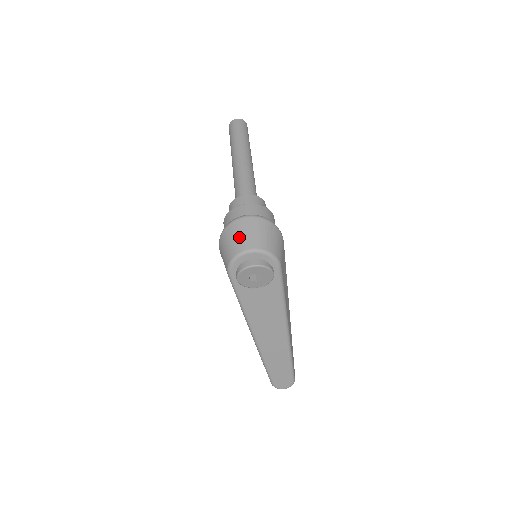
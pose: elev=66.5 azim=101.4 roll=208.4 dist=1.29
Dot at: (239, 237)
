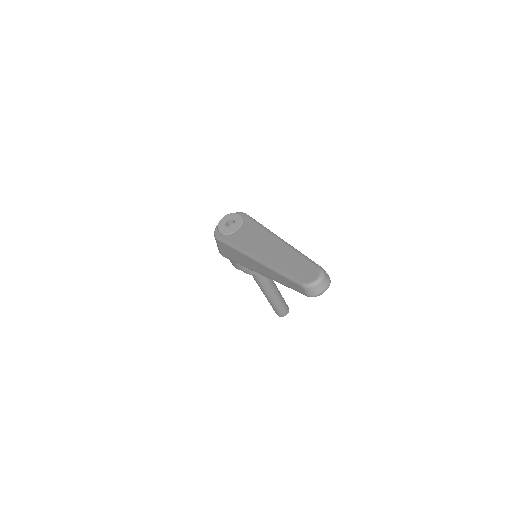
Dot at: occluded
